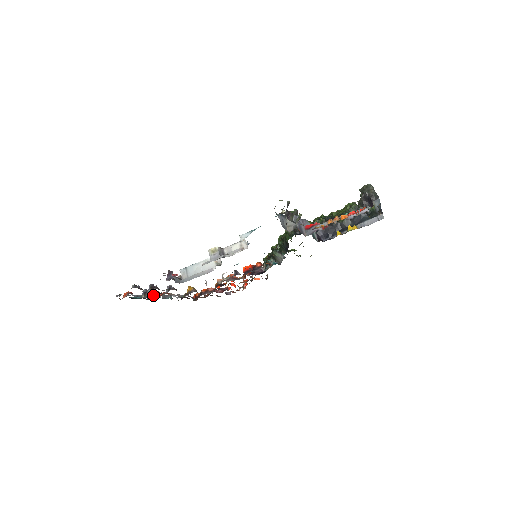
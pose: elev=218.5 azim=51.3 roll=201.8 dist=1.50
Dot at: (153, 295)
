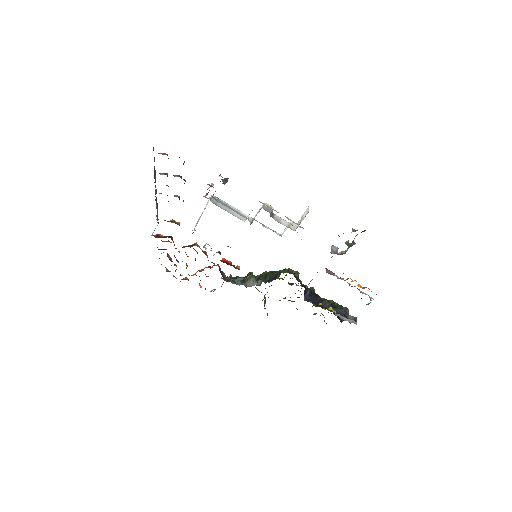
Dot at: occluded
